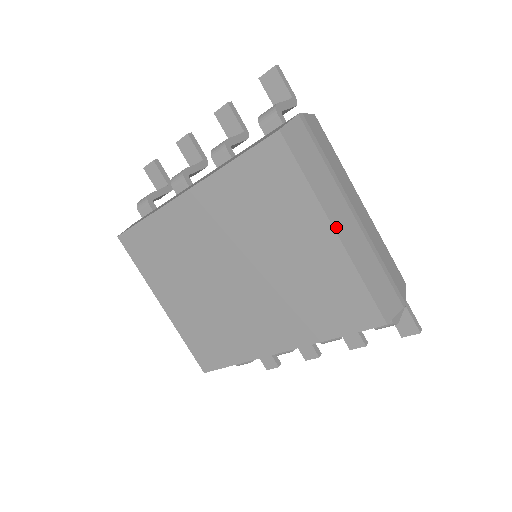
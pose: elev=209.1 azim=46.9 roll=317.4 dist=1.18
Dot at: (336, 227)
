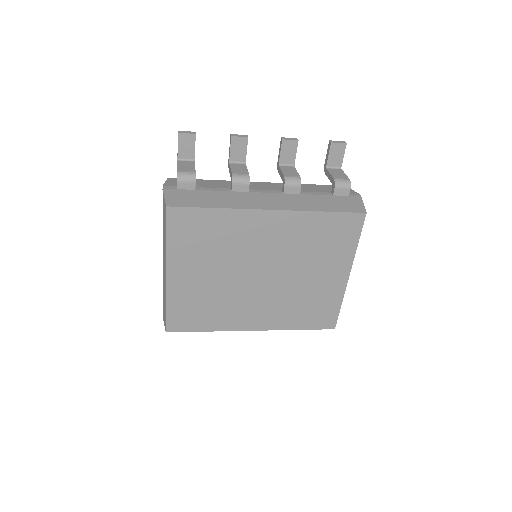
Dot at: (349, 273)
